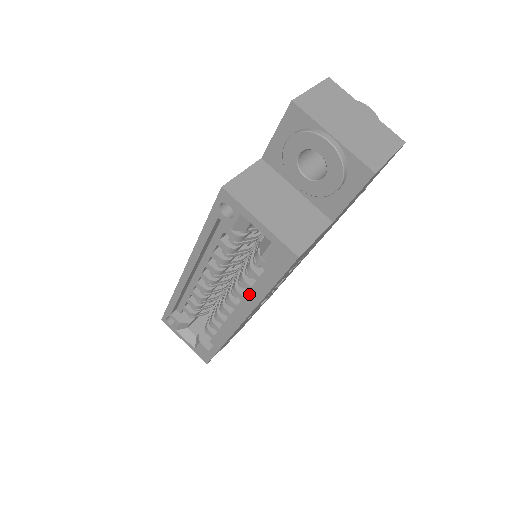
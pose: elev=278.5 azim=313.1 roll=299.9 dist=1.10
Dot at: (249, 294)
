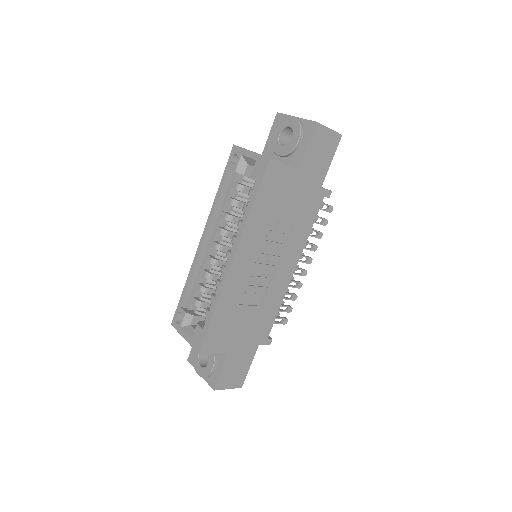
Dot at: occluded
